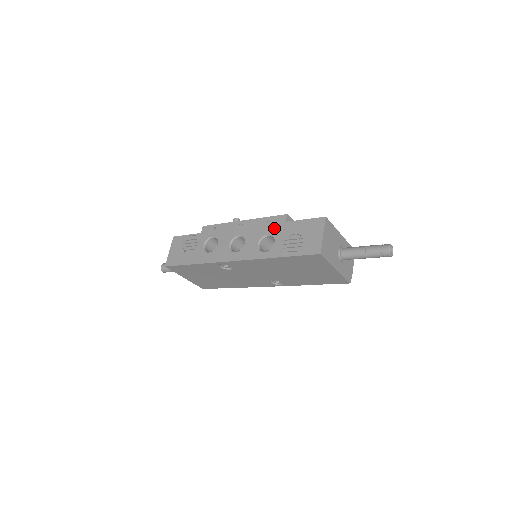
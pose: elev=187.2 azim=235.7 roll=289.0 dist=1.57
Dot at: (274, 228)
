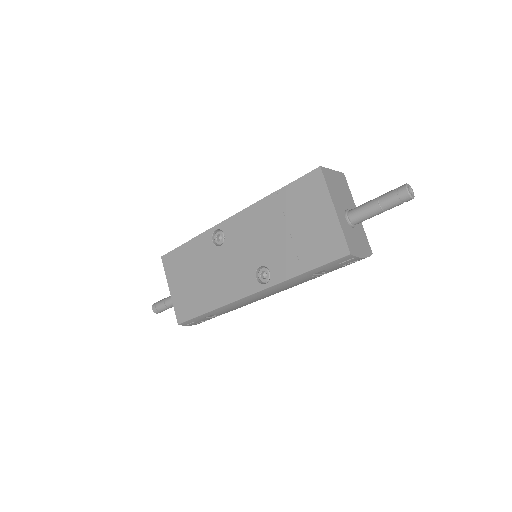
Dot at: occluded
